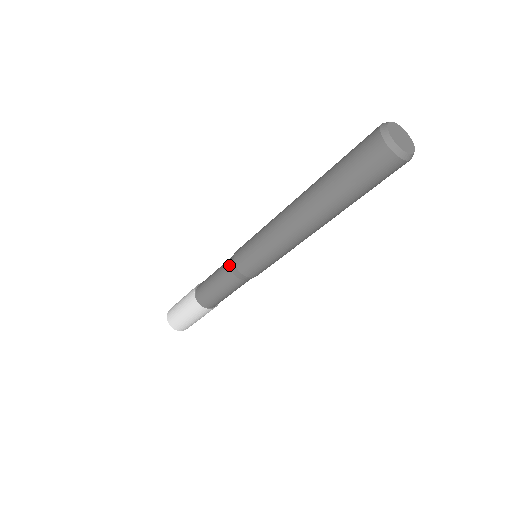
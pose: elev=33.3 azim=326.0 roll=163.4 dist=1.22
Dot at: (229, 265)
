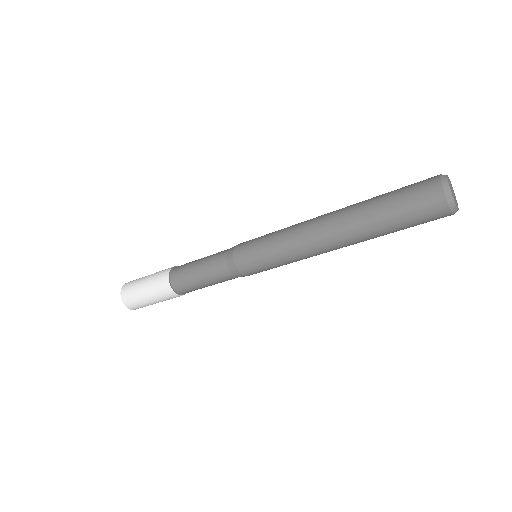
Dot at: (225, 257)
